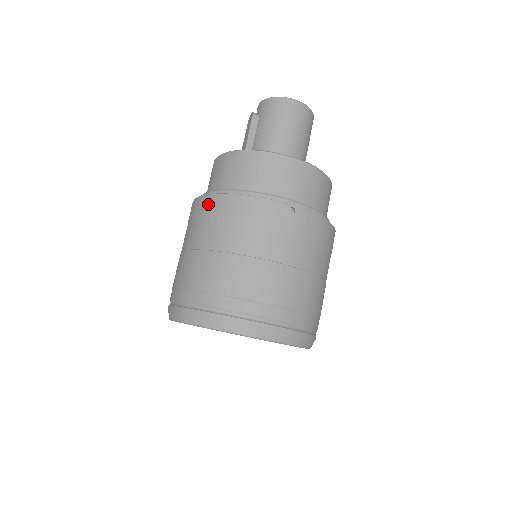
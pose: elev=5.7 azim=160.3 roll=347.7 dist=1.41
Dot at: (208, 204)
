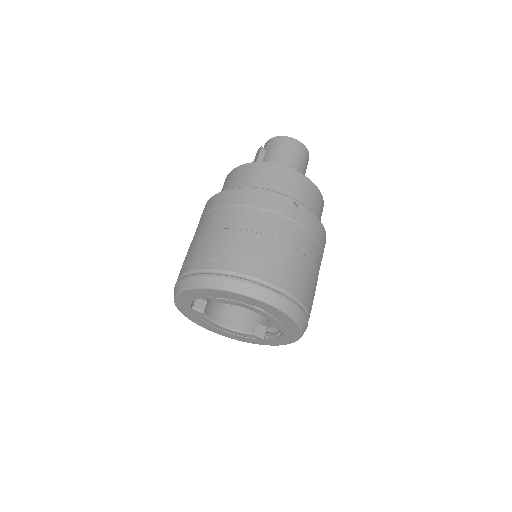
Dot at: (224, 197)
